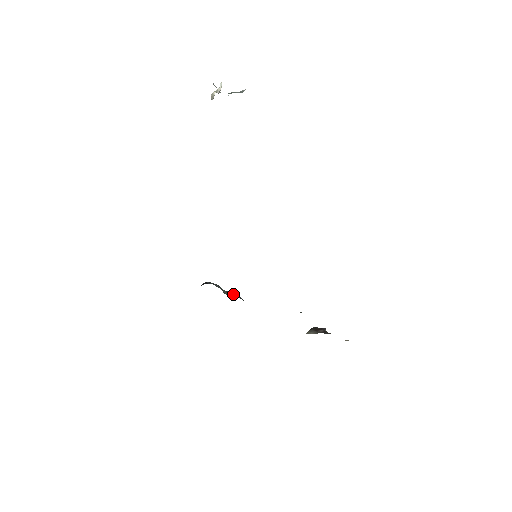
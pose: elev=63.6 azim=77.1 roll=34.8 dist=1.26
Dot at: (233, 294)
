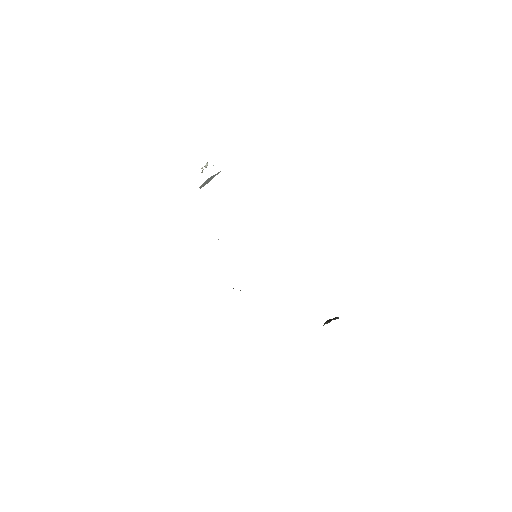
Dot at: occluded
